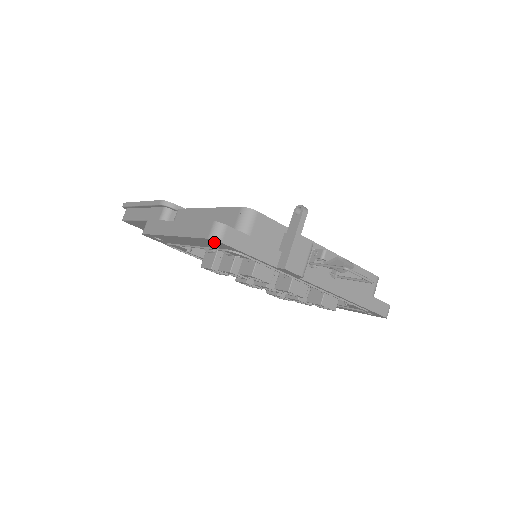
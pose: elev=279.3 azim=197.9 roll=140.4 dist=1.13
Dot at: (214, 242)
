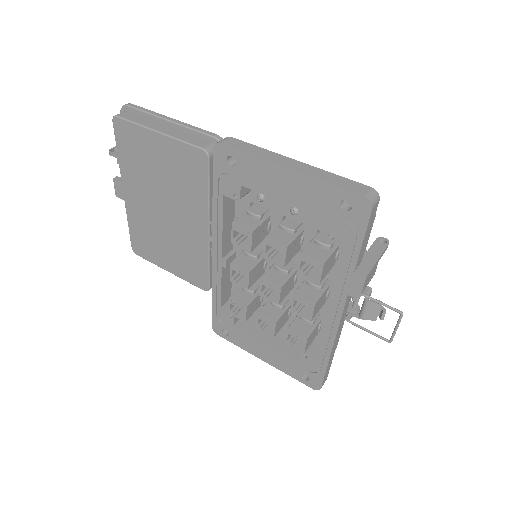
Dot at: (358, 204)
